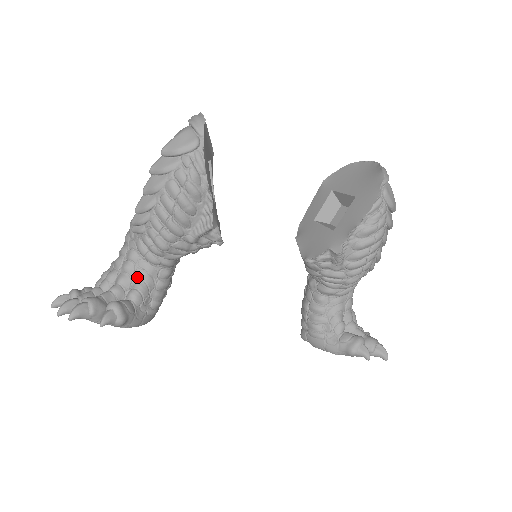
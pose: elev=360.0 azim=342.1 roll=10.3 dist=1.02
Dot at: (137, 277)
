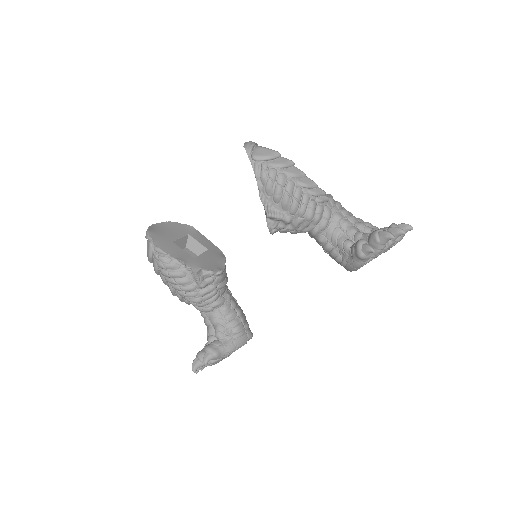
Dot at: (213, 324)
